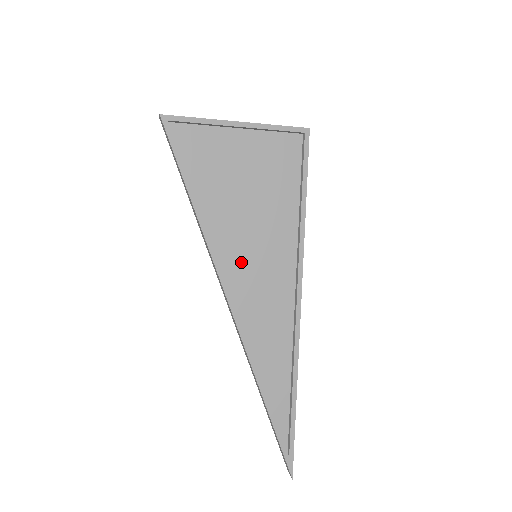
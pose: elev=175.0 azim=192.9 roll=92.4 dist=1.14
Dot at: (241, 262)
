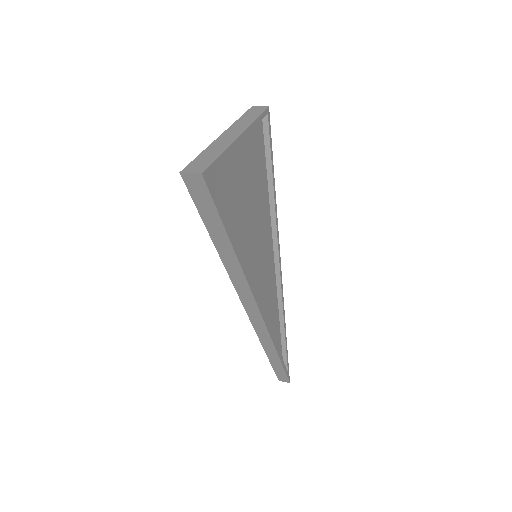
Dot at: (255, 271)
